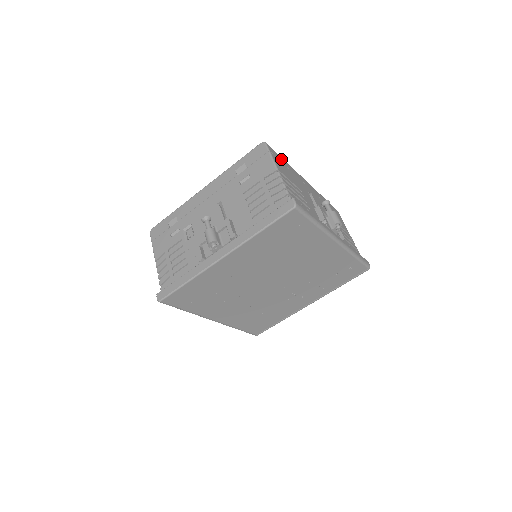
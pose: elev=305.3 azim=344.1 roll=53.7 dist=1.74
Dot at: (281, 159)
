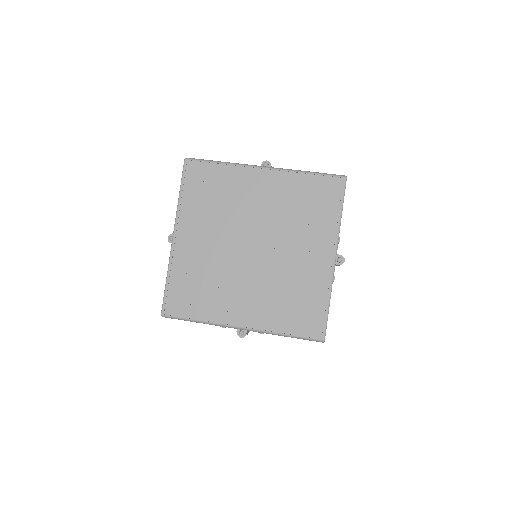
Dot at: occluded
